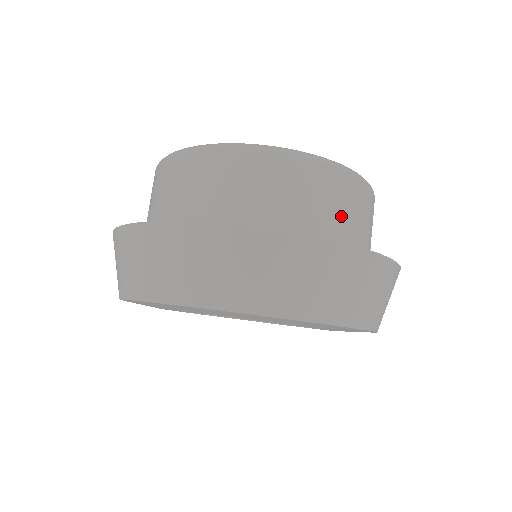
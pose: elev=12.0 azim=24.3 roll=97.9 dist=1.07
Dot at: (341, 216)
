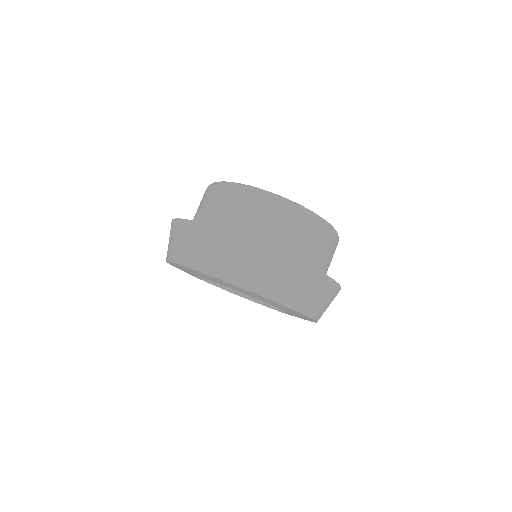
Dot at: occluded
